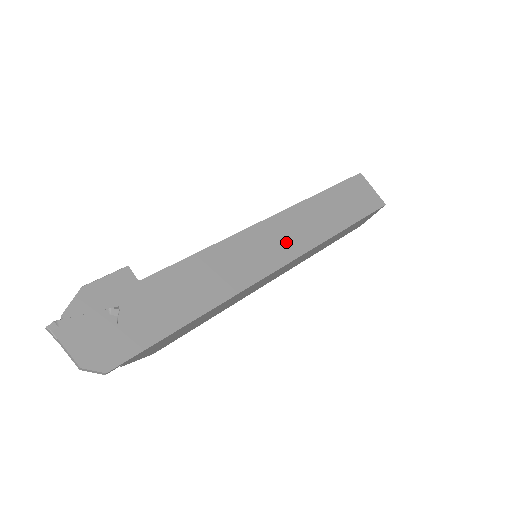
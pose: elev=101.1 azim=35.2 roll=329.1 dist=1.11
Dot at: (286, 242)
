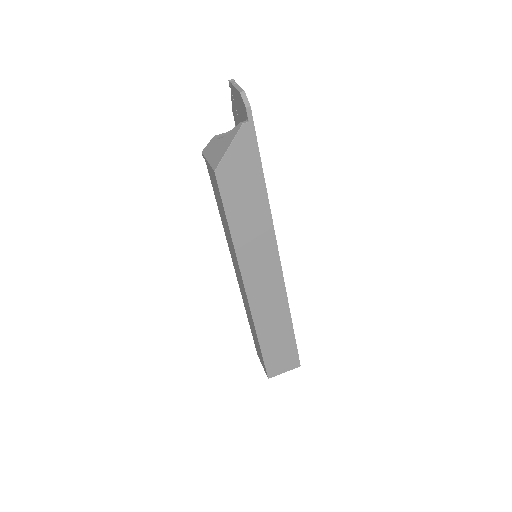
Dot at: occluded
